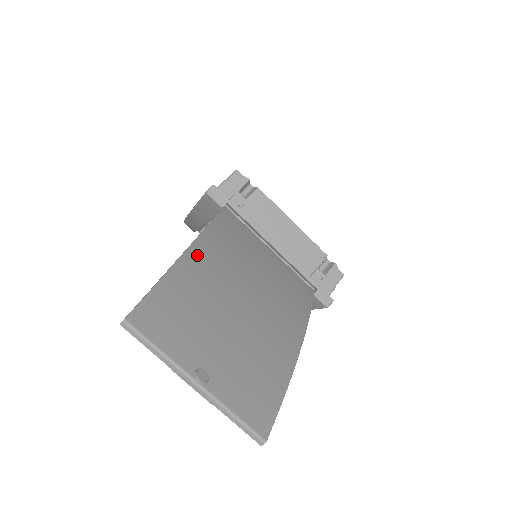
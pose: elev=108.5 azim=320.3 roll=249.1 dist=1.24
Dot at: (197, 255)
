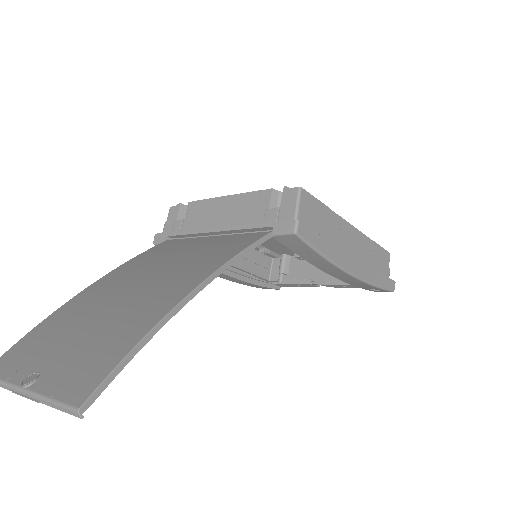
Dot at: (89, 290)
